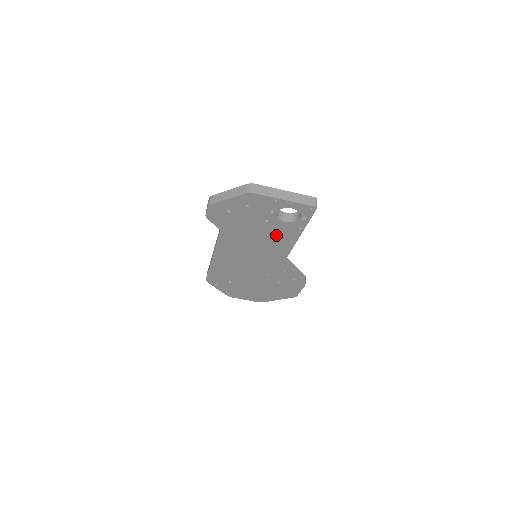
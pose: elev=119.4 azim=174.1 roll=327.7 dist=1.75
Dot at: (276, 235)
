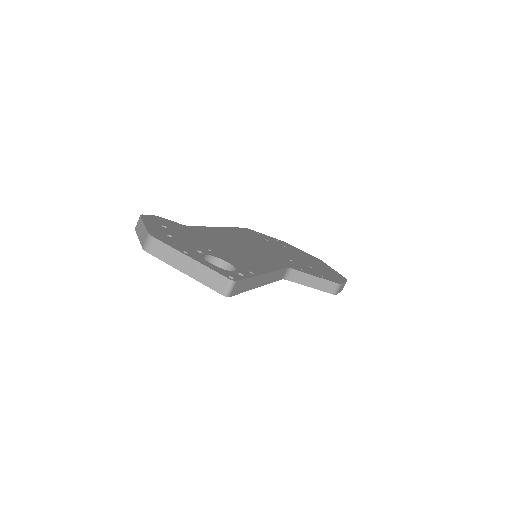
Dot at: occluded
